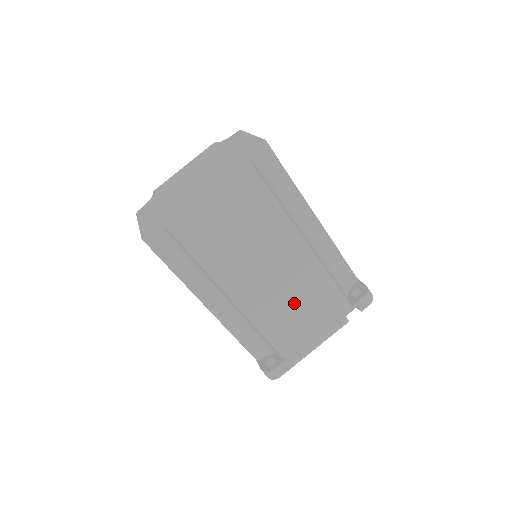
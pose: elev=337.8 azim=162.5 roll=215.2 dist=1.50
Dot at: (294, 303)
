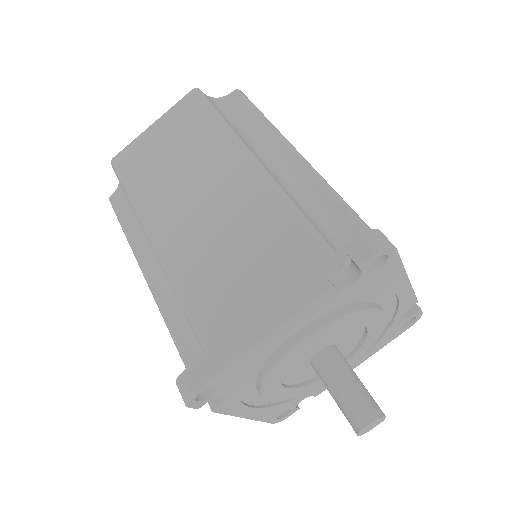
Dot at: (229, 244)
